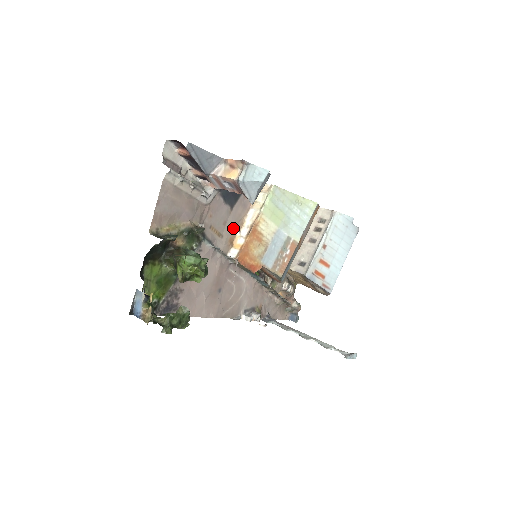
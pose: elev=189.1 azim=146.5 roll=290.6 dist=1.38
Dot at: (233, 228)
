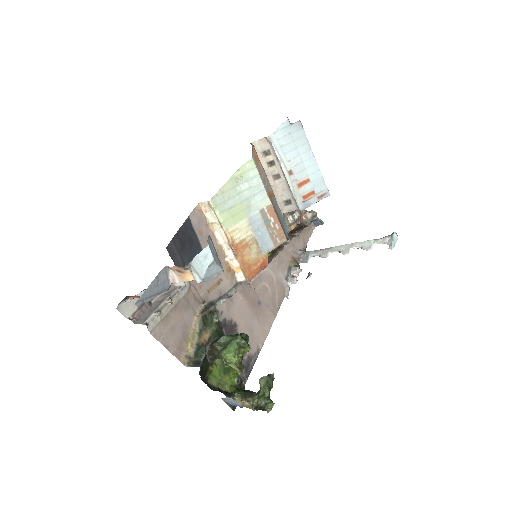
Dot at: occluded
